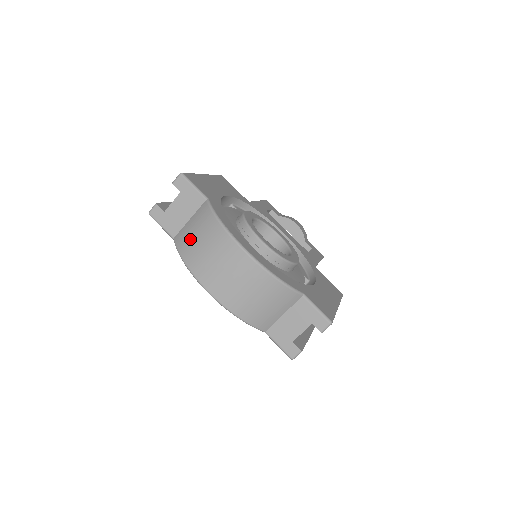
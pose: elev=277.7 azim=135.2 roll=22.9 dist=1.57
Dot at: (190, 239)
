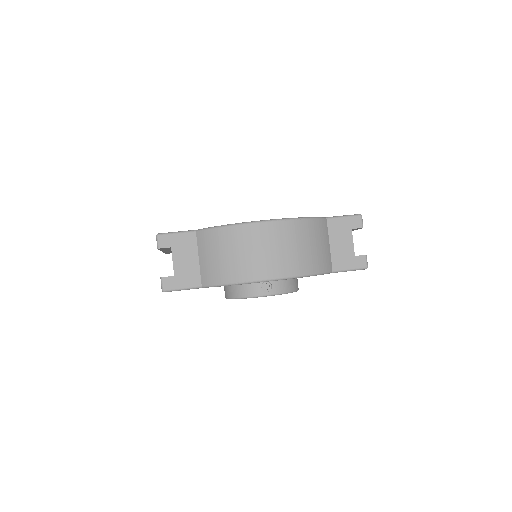
Dot at: (218, 265)
